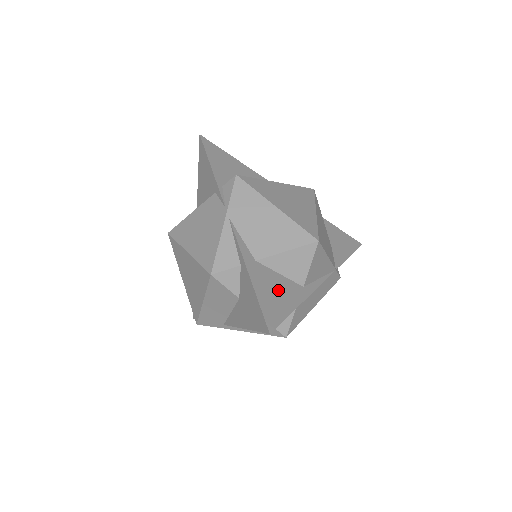
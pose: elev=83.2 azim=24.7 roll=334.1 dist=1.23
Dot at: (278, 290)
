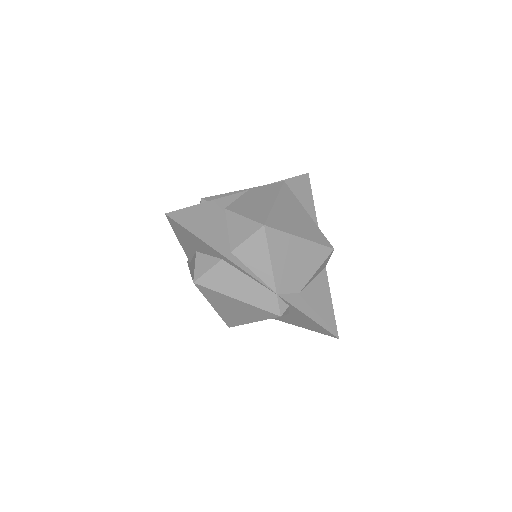
Dot at: (211, 226)
